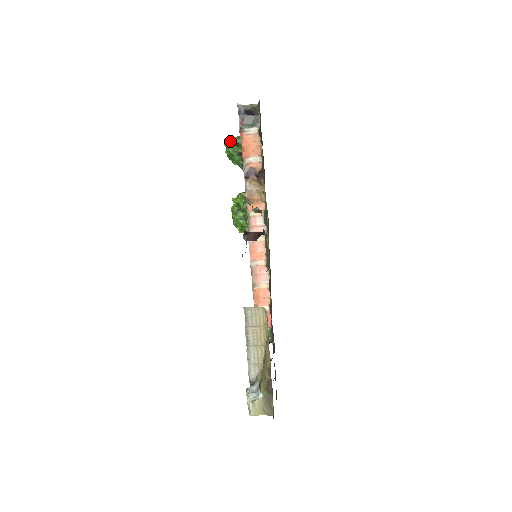
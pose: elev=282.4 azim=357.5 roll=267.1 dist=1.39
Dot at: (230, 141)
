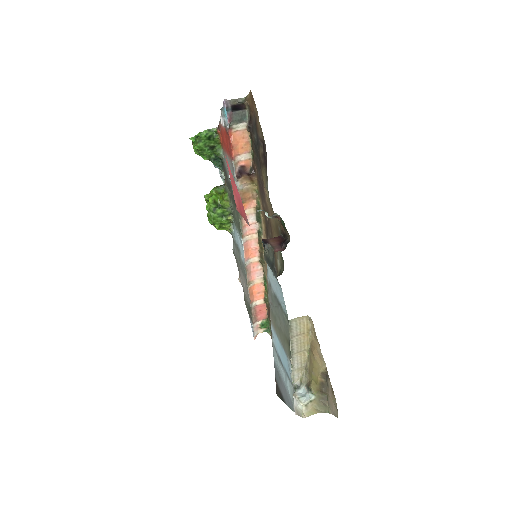
Dot at: (200, 135)
